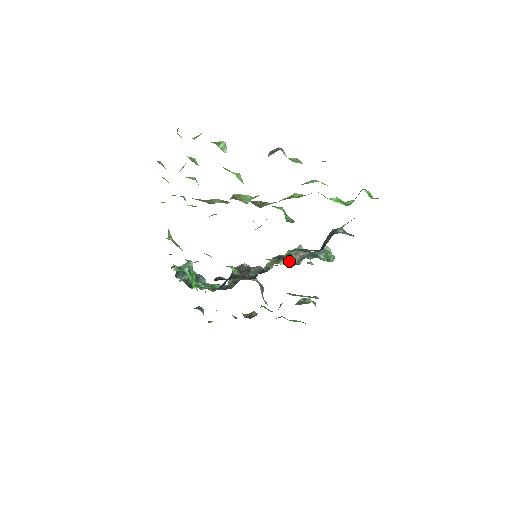
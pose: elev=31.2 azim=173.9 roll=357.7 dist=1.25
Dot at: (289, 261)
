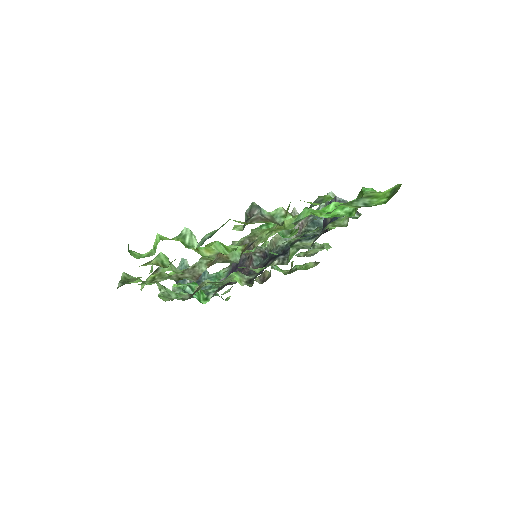
Dot at: occluded
